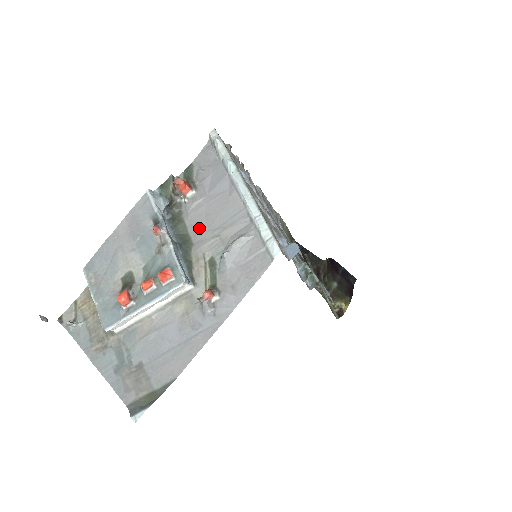
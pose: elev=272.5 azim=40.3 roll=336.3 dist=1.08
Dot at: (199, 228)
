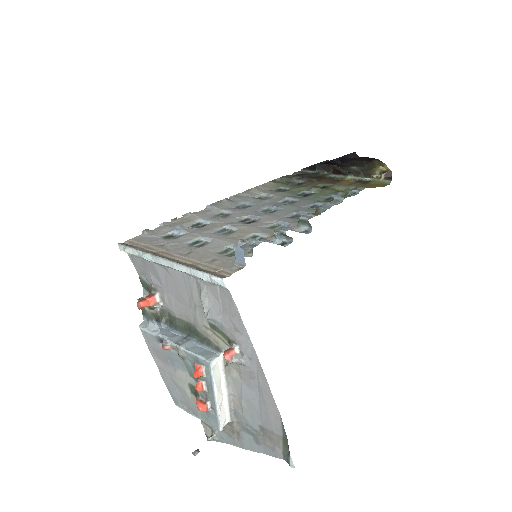
Dot at: (185, 313)
